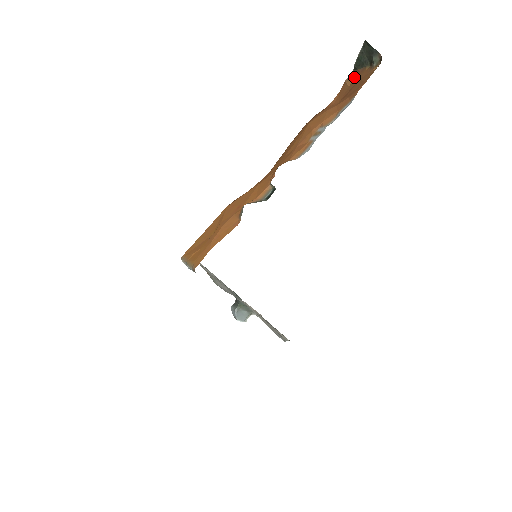
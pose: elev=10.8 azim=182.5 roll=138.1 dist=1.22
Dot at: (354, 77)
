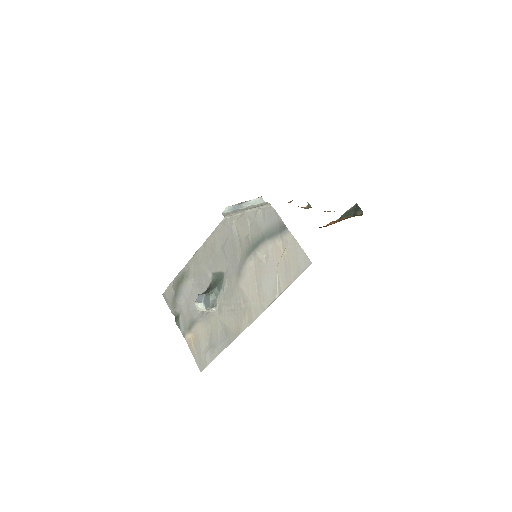
Dot at: occluded
